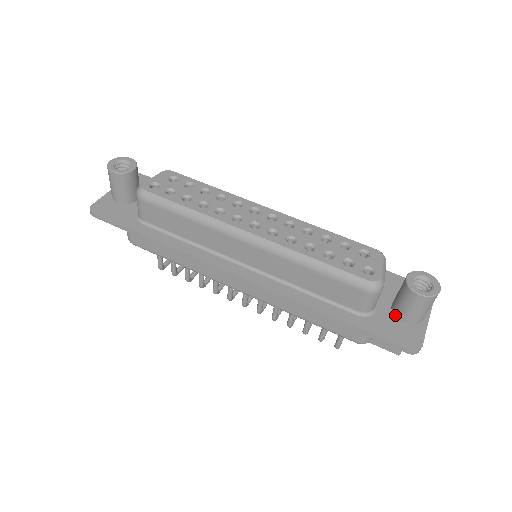
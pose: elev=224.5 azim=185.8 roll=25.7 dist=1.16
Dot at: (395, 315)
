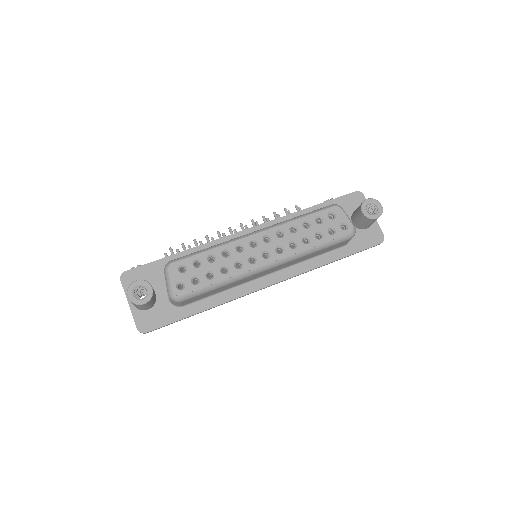
Dot at: (360, 229)
